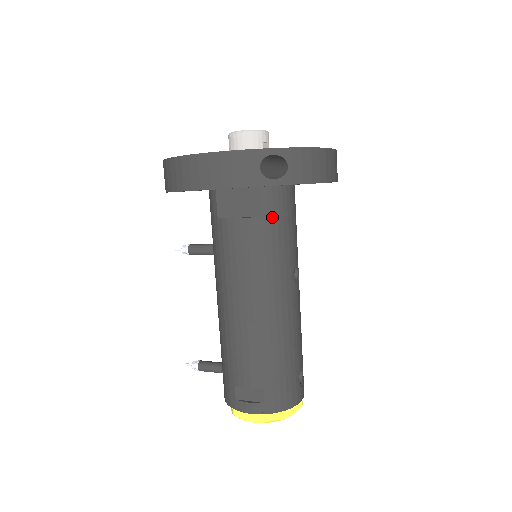
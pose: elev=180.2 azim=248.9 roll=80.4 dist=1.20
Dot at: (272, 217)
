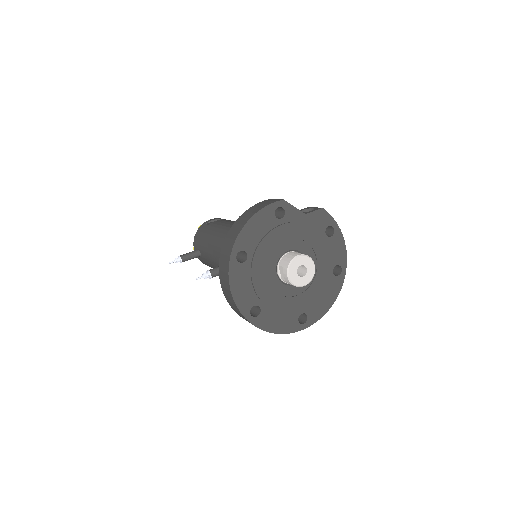
Dot at: occluded
